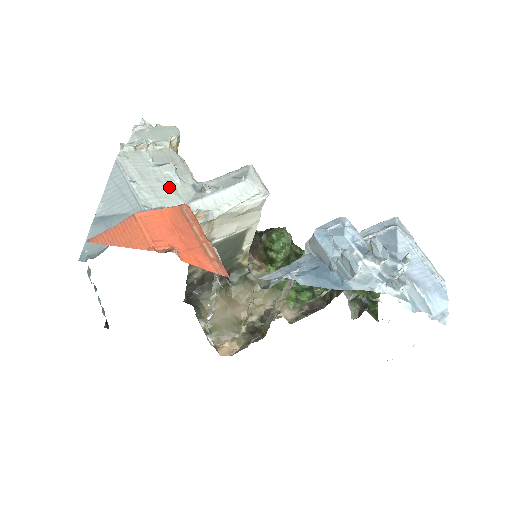
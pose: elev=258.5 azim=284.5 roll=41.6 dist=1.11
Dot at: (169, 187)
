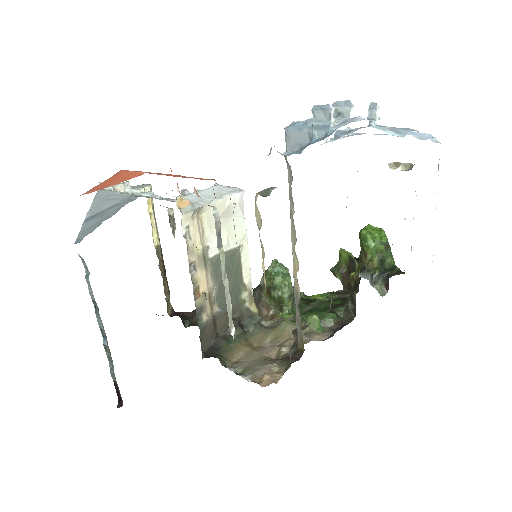
Dot at: occluded
